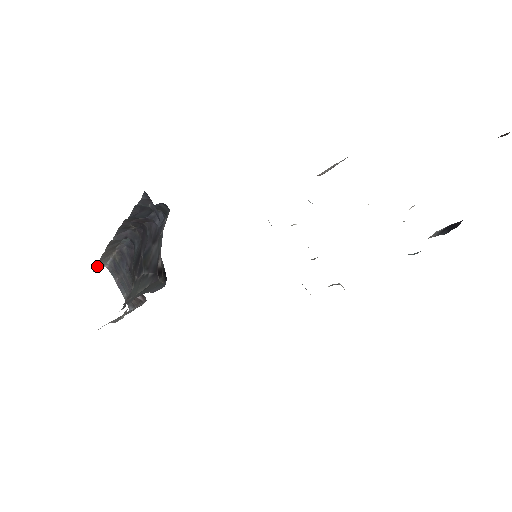
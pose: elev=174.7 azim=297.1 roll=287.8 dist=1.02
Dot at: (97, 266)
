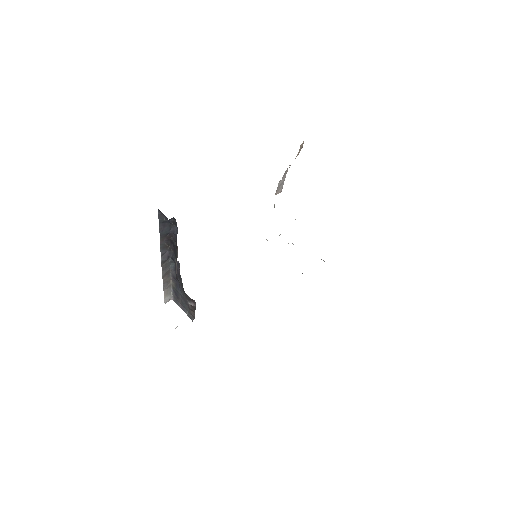
Dot at: (165, 298)
